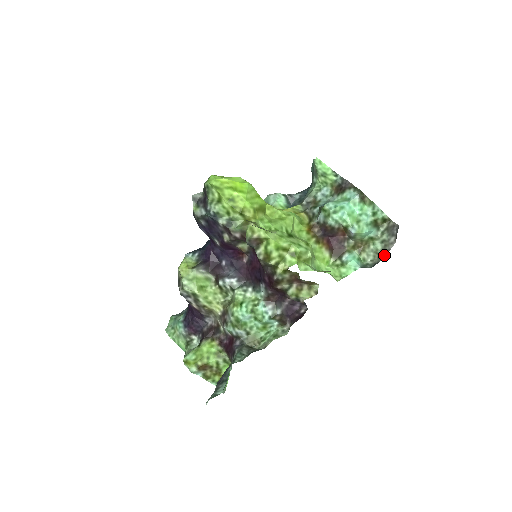
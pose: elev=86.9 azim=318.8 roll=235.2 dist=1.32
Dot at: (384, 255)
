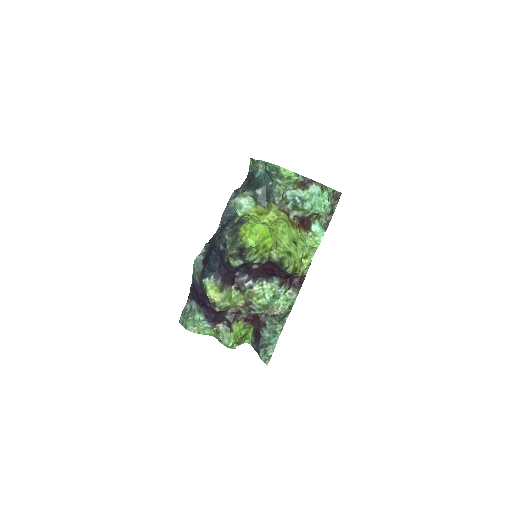
Dot at: occluded
